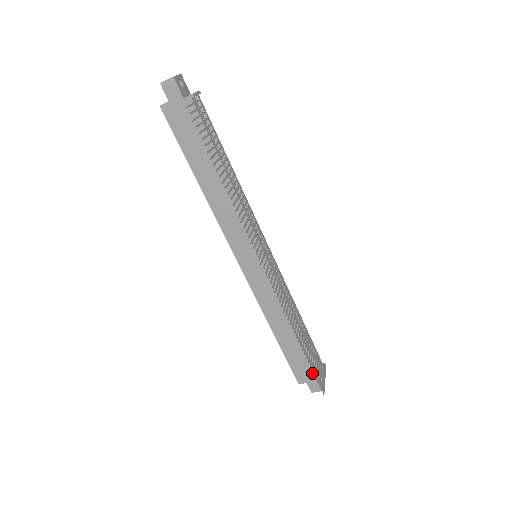
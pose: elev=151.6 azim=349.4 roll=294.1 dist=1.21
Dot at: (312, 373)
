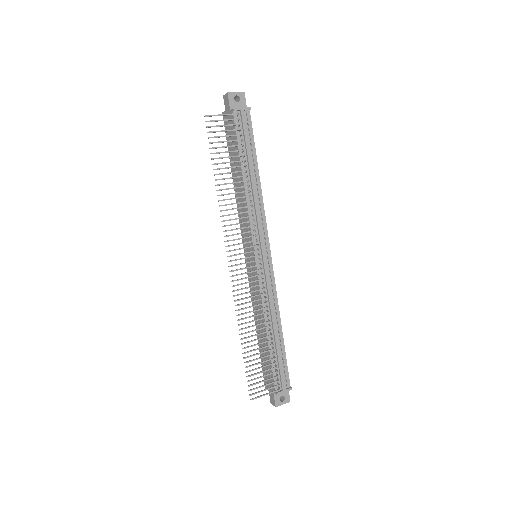
Dot at: (271, 384)
